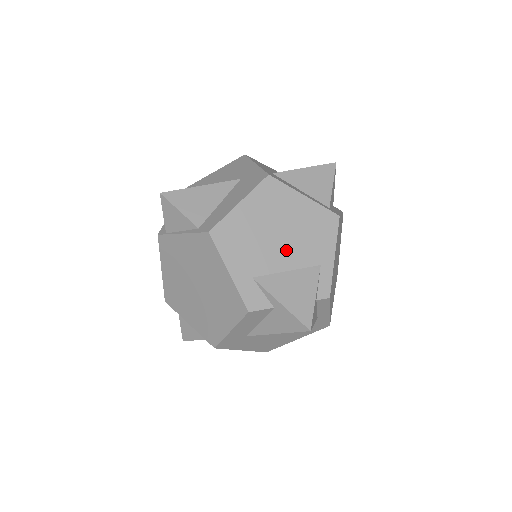
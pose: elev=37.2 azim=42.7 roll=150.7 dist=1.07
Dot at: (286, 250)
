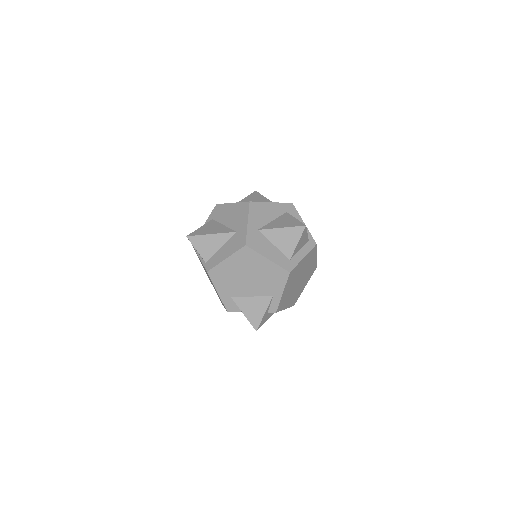
Dot at: (252, 286)
